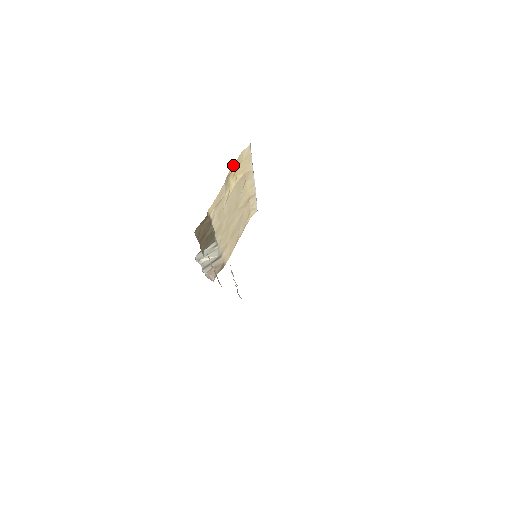
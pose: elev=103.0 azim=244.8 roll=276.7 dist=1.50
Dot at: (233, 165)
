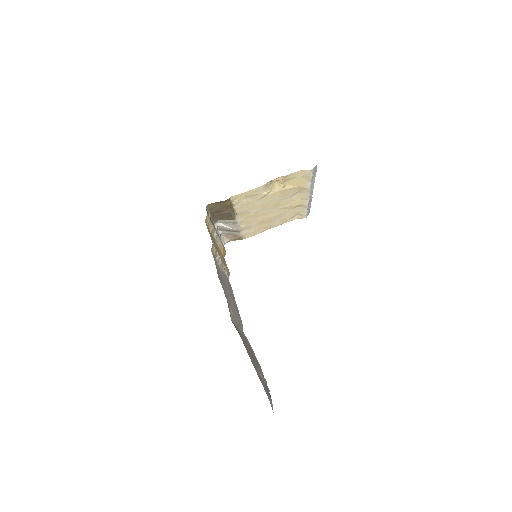
Dot at: (283, 176)
